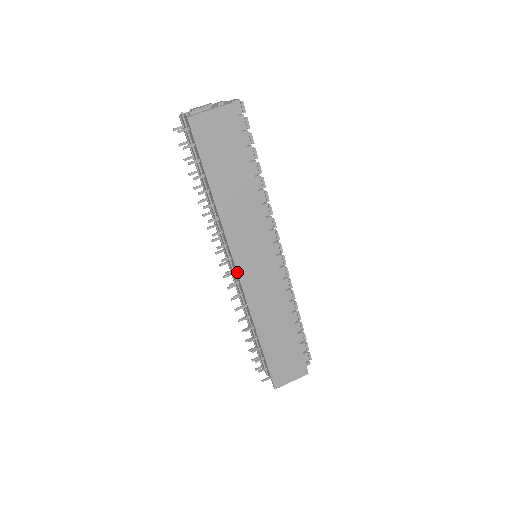
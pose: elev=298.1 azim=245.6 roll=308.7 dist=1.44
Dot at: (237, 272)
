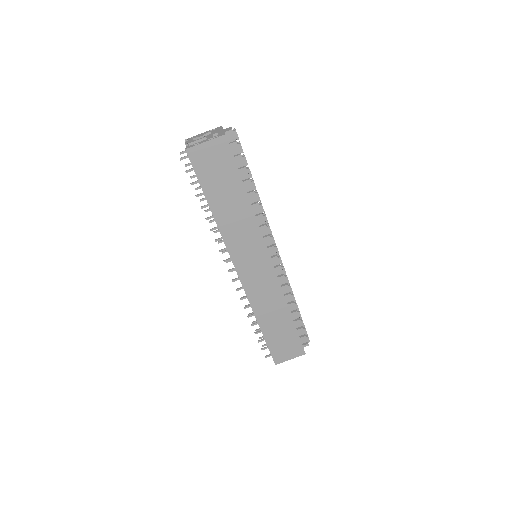
Dot at: (236, 271)
